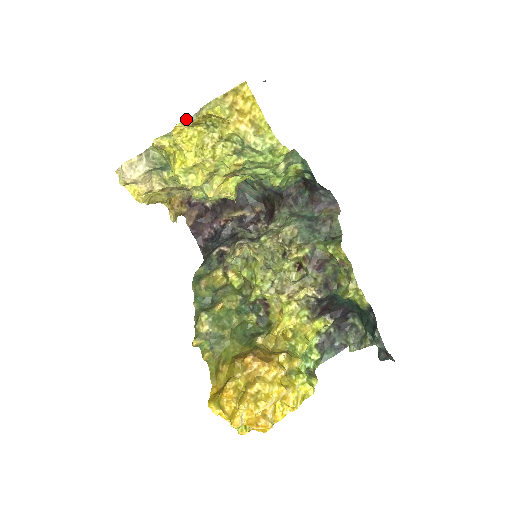
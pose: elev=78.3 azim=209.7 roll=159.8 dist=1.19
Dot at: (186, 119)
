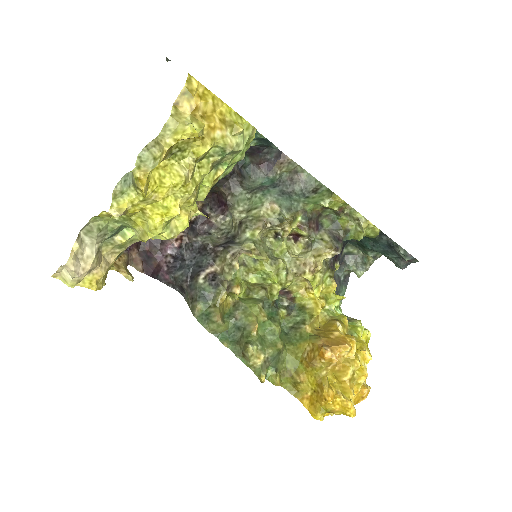
Dot at: occluded
